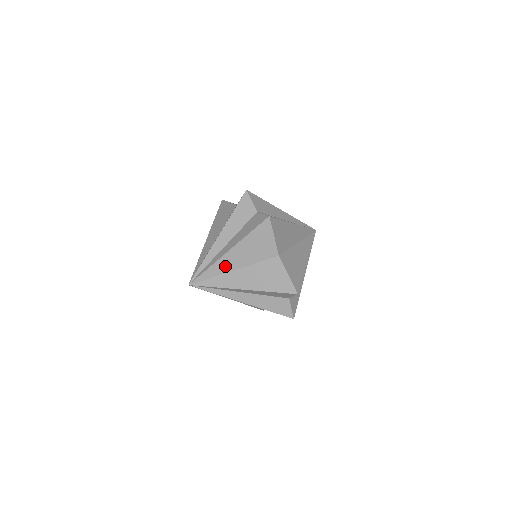
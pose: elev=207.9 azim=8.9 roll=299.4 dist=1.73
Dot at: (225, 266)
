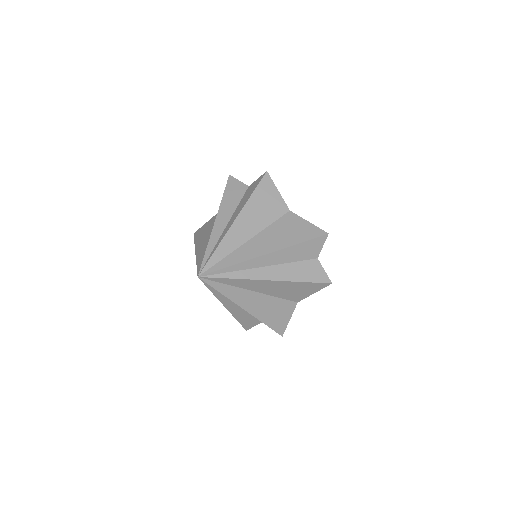
Dot at: (236, 239)
